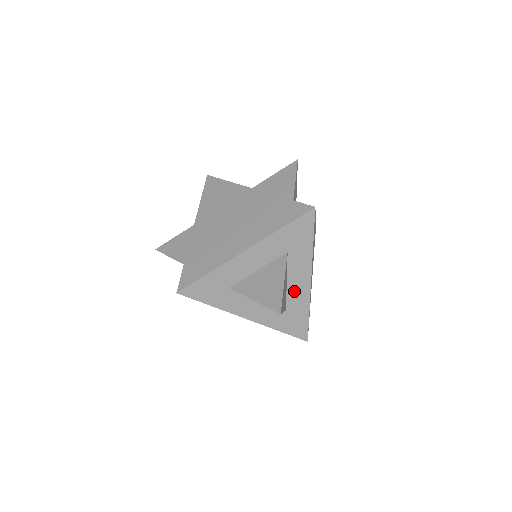
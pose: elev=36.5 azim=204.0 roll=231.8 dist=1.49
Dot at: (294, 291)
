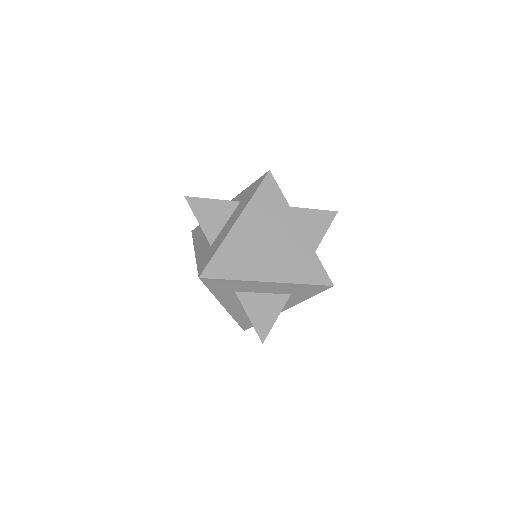
Dot at: occluded
